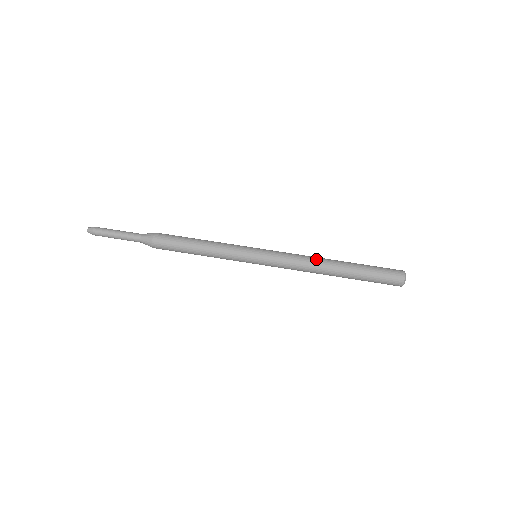
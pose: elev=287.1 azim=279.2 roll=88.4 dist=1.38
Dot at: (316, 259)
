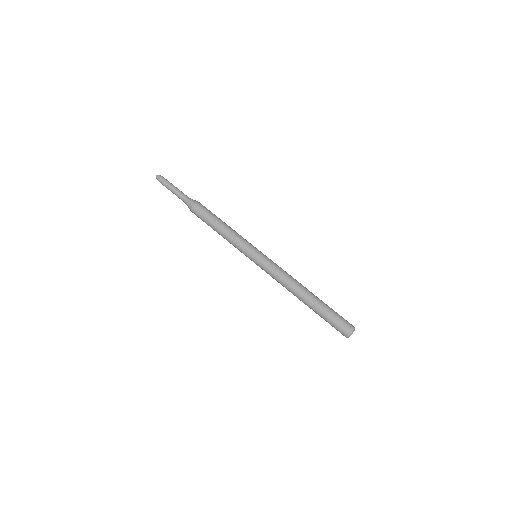
Dot at: (292, 285)
